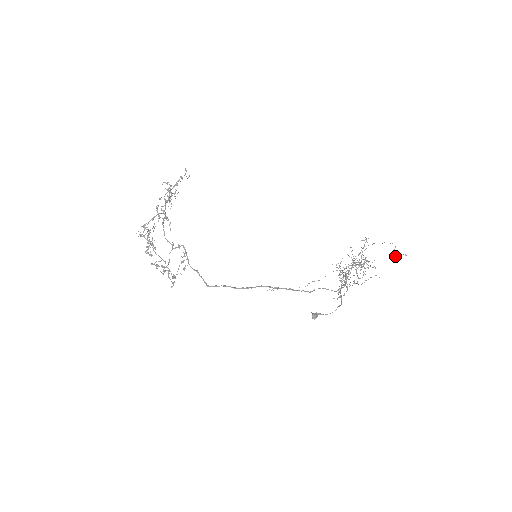
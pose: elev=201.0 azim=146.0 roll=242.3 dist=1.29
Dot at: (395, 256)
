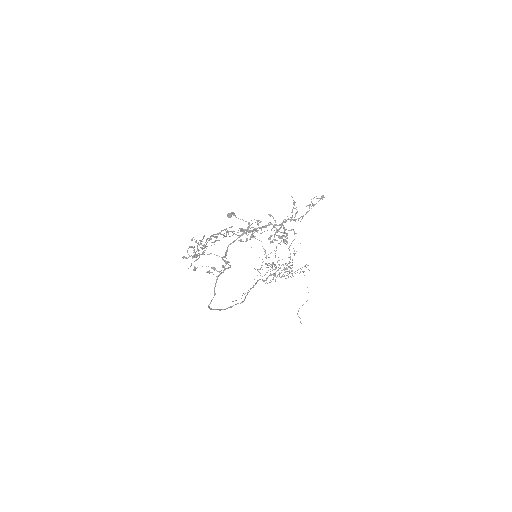
Dot at: occluded
